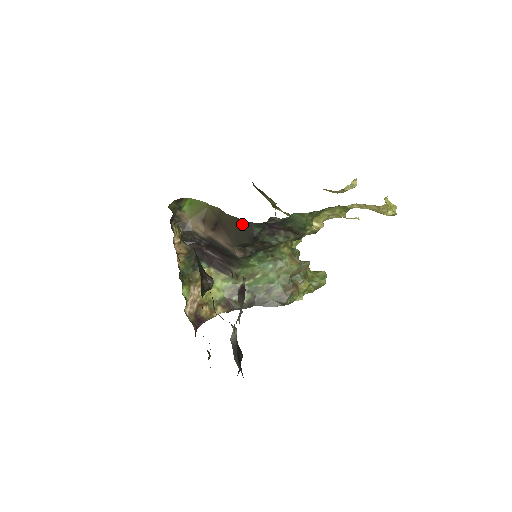
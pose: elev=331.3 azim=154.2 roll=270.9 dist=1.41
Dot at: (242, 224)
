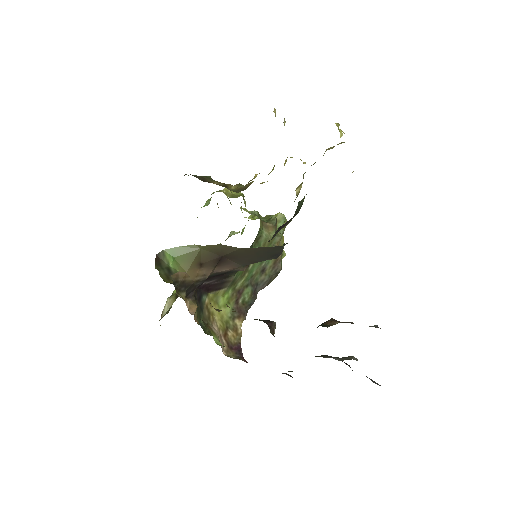
Dot at: (267, 250)
